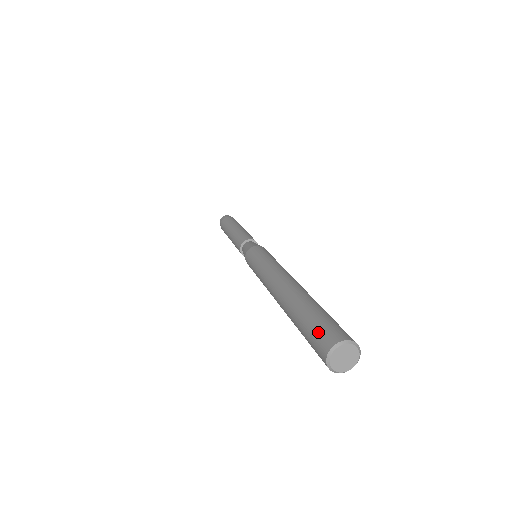
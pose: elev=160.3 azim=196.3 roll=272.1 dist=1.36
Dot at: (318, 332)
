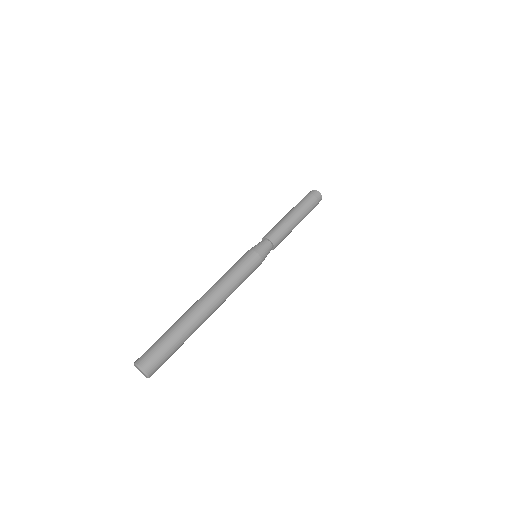
Dot at: (152, 351)
